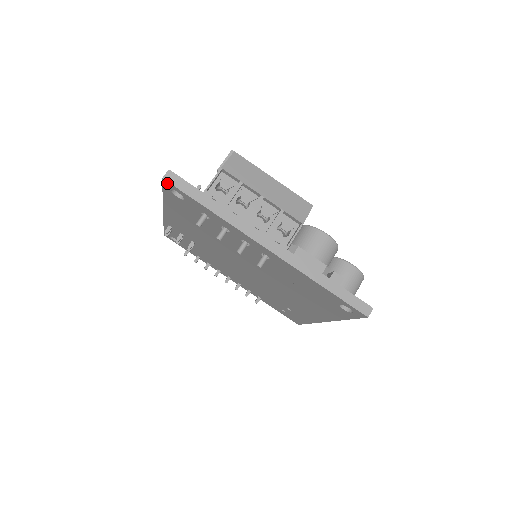
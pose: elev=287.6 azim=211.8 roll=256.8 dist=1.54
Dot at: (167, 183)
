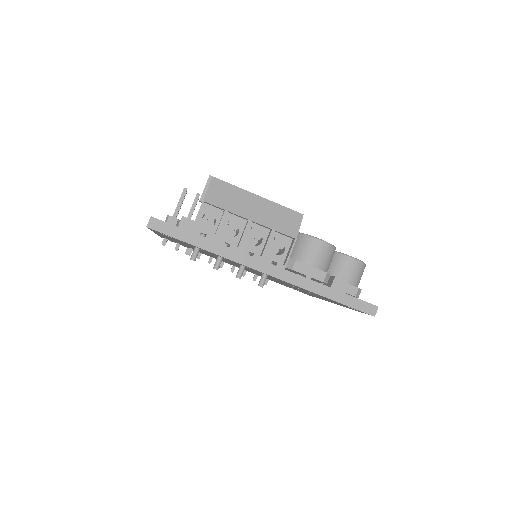
Dot at: (152, 229)
